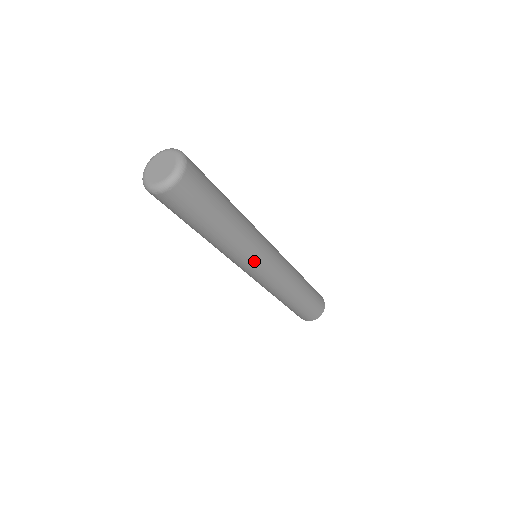
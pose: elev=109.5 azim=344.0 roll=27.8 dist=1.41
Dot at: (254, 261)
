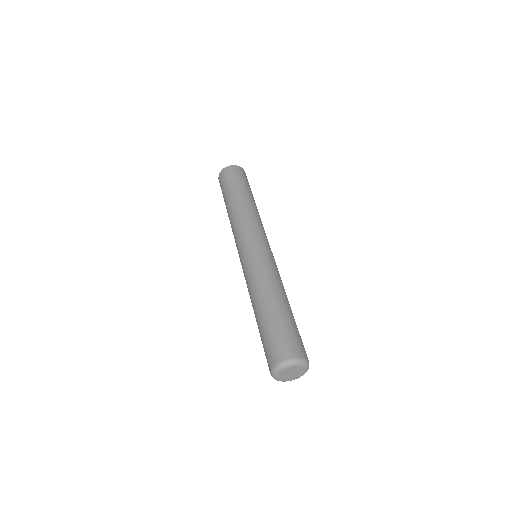
Dot at: occluded
